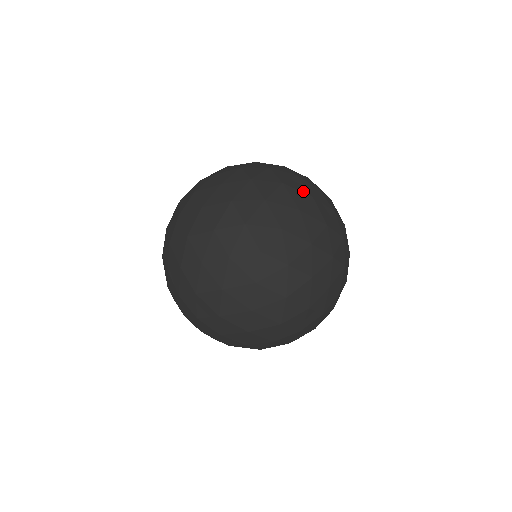
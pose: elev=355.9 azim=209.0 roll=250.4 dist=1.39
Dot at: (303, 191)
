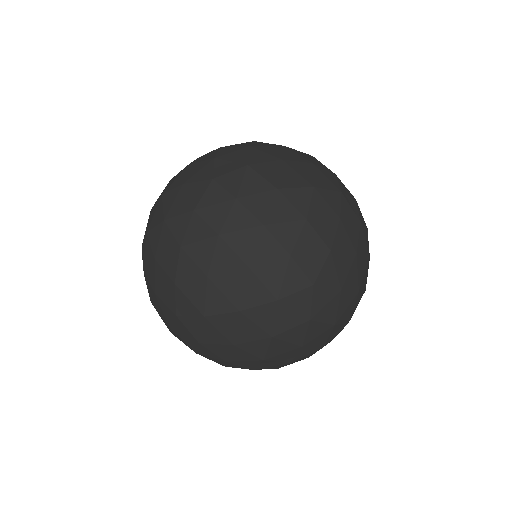
Dot at: (270, 288)
